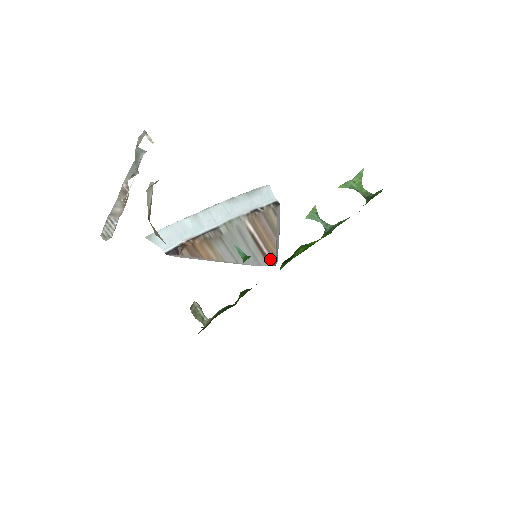
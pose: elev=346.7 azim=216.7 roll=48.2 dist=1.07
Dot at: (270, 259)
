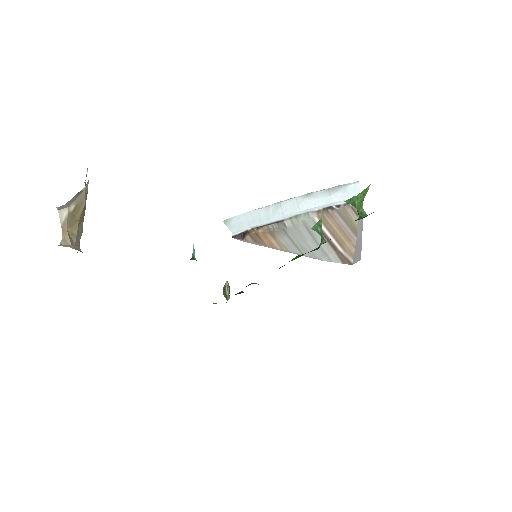
Dot at: (346, 257)
